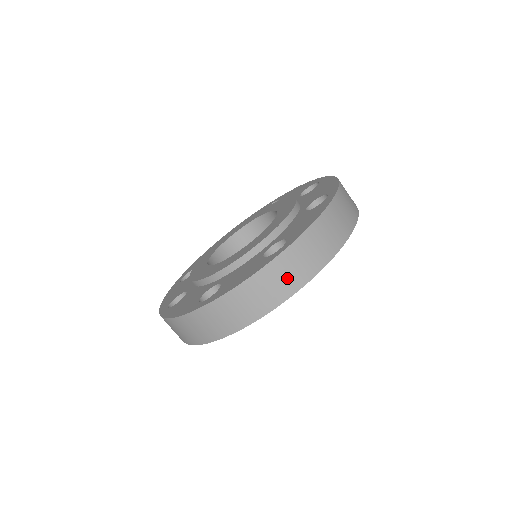
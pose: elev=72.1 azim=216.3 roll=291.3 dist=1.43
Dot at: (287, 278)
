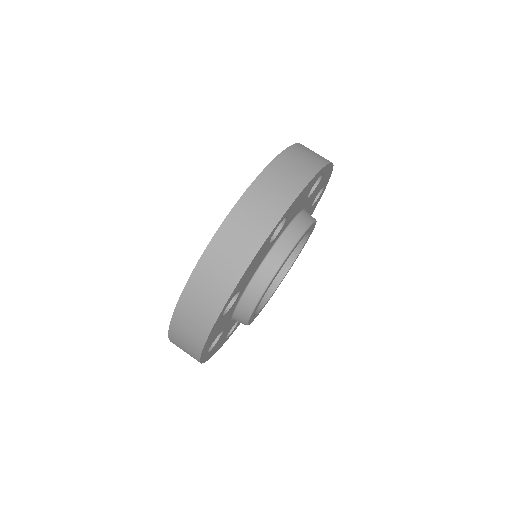
Dot at: (255, 221)
